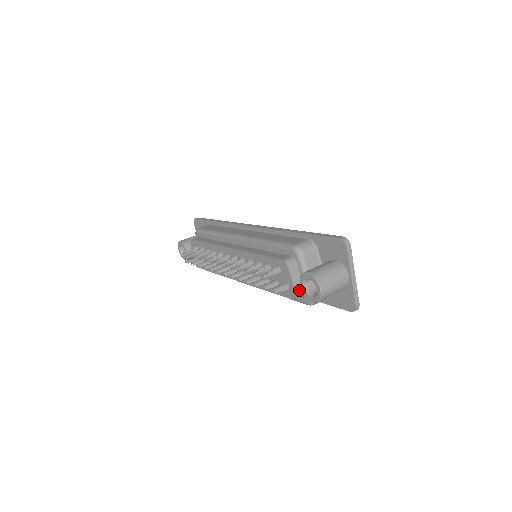
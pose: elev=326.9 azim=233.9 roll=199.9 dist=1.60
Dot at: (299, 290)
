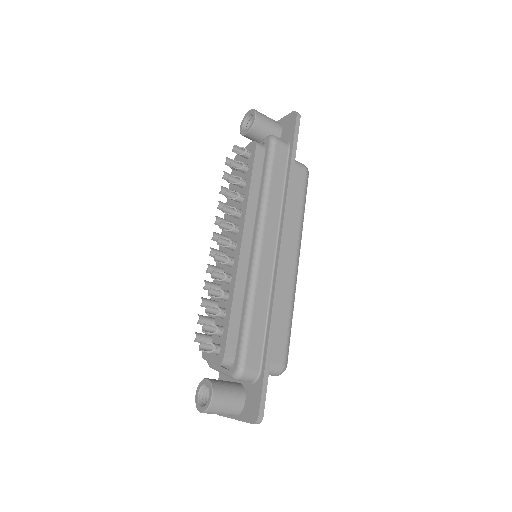
Dot at: occluded
